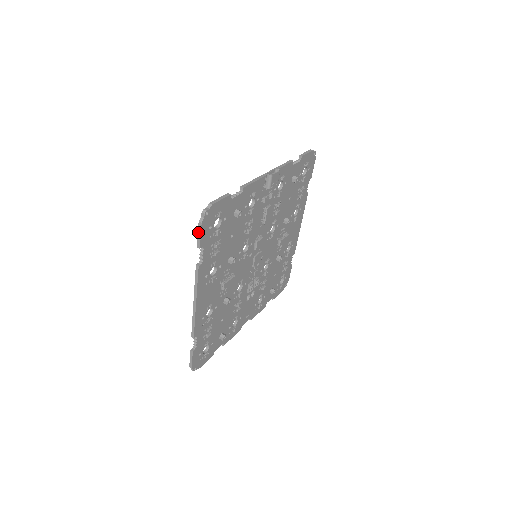
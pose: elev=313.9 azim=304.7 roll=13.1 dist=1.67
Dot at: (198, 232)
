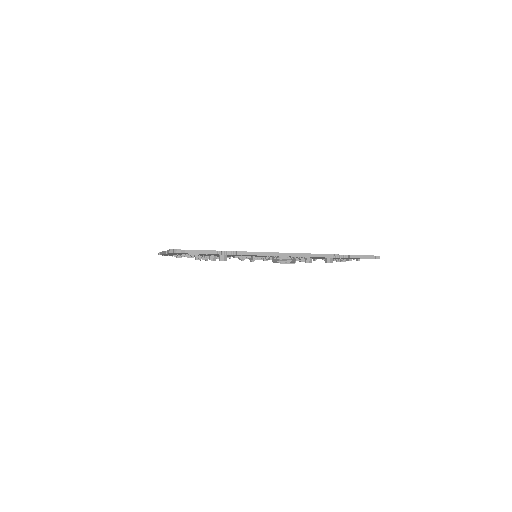
Dot at: occluded
